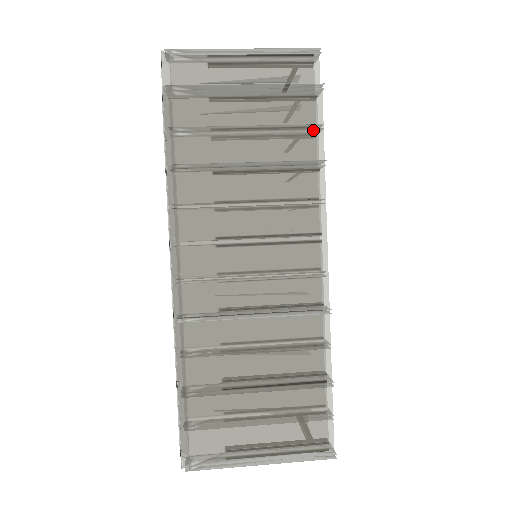
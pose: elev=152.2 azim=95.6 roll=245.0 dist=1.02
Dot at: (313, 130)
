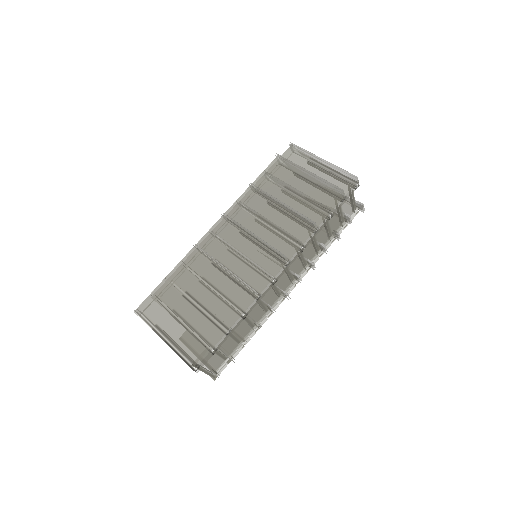
Dot at: (323, 208)
